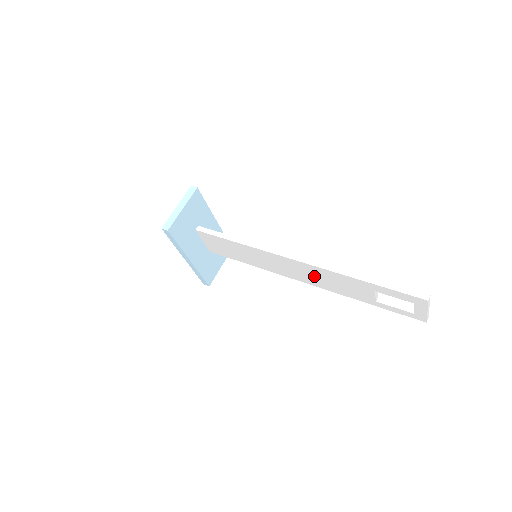
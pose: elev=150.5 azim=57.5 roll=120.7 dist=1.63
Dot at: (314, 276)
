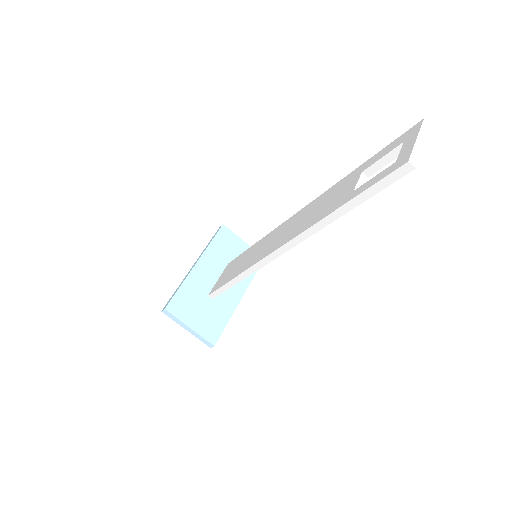
Dot at: (301, 220)
